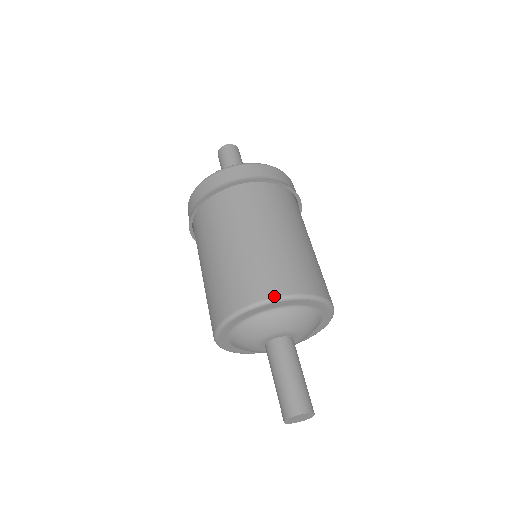
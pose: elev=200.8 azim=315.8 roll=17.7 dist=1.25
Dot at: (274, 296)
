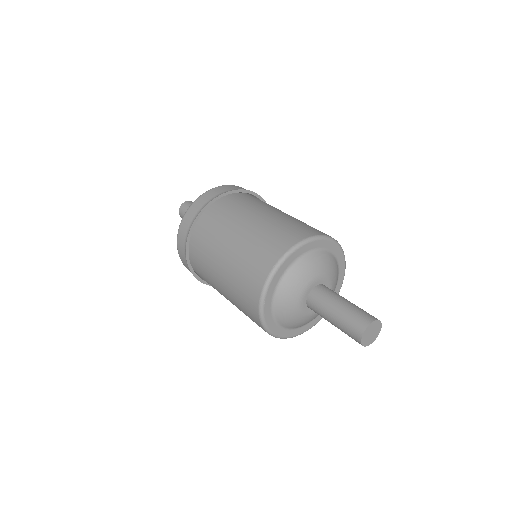
Dot at: (315, 235)
